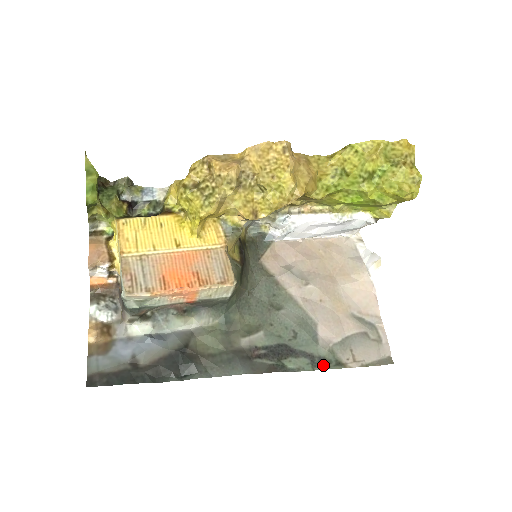
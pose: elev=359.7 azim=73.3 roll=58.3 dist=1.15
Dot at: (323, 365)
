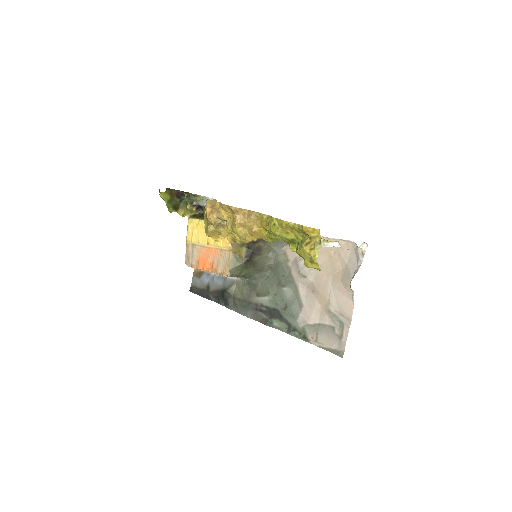
Dot at: (294, 334)
